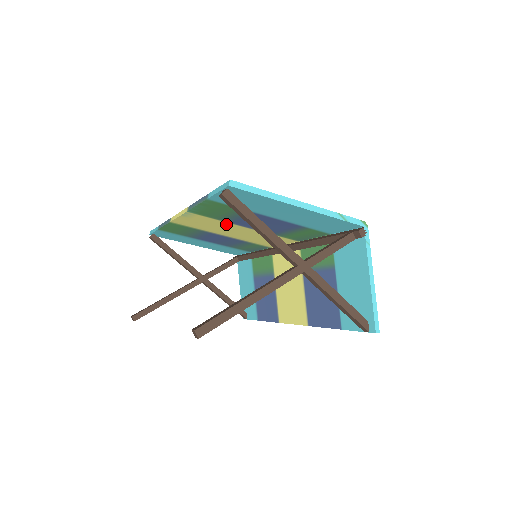
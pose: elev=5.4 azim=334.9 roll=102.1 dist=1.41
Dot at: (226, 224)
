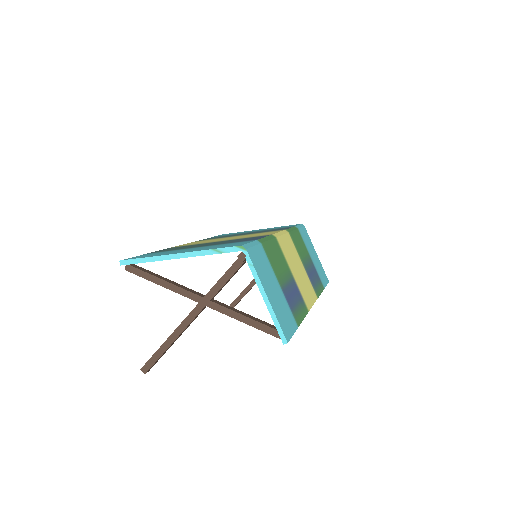
Dot at: occluded
